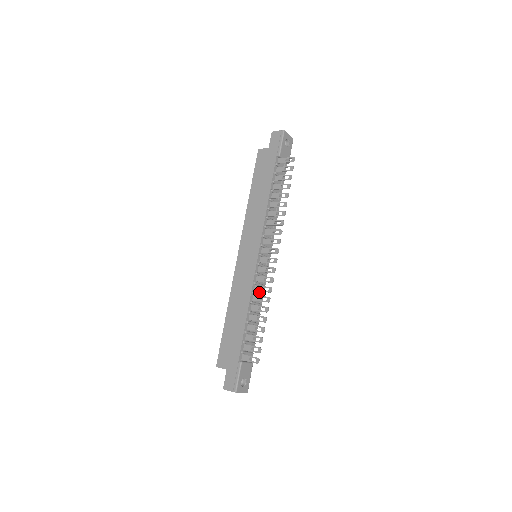
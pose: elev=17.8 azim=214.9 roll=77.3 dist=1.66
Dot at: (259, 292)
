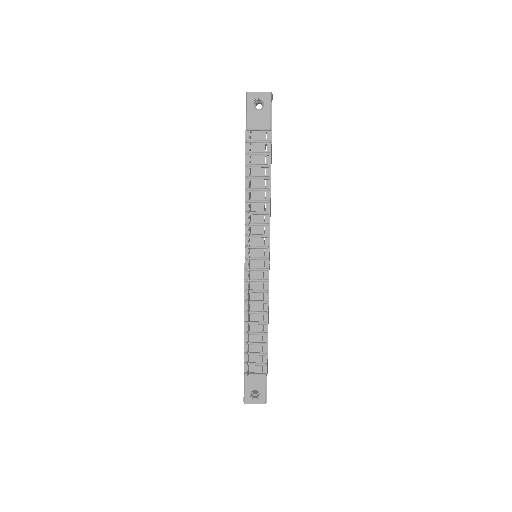
Dot at: (259, 299)
